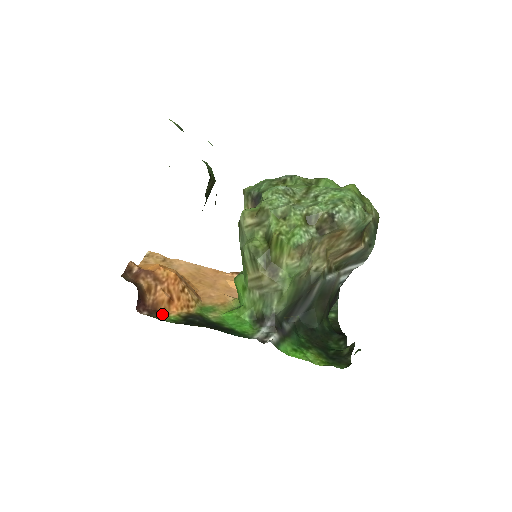
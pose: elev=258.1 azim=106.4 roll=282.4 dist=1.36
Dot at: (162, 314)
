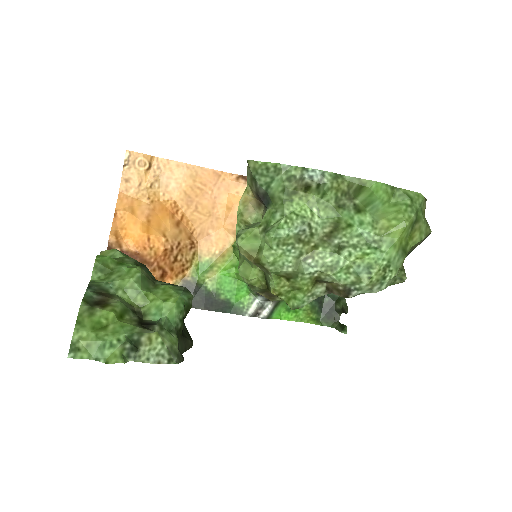
Dot at: occluded
